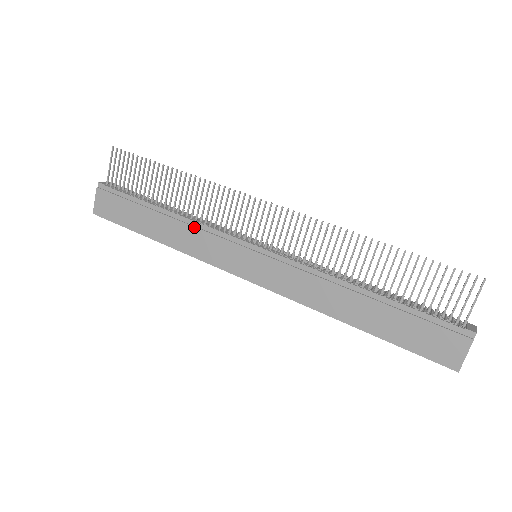
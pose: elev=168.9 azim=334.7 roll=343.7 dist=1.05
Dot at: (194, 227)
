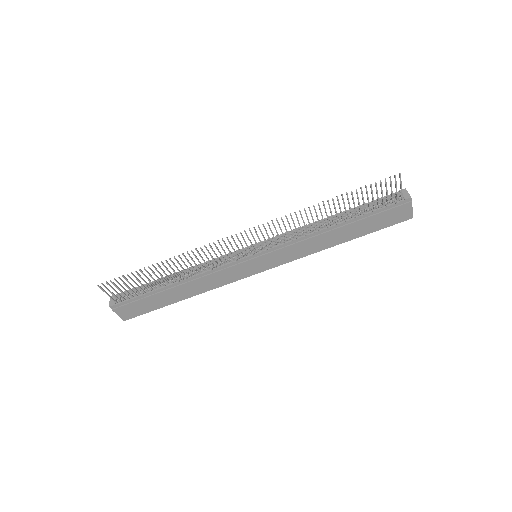
Dot at: (205, 277)
